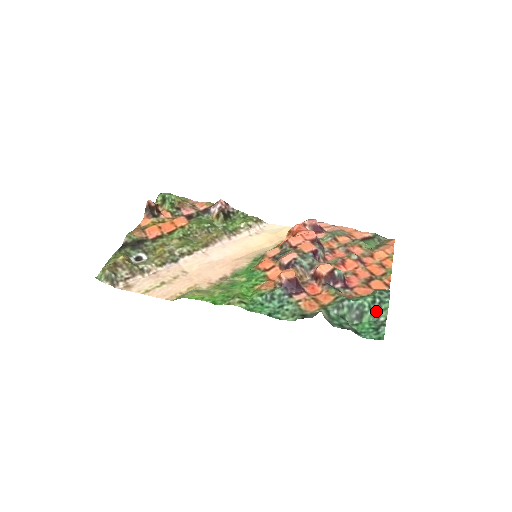
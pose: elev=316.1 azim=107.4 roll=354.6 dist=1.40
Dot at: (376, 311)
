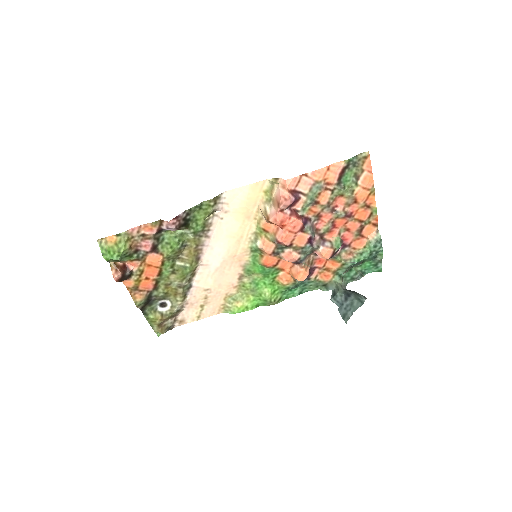
Dot at: (373, 257)
